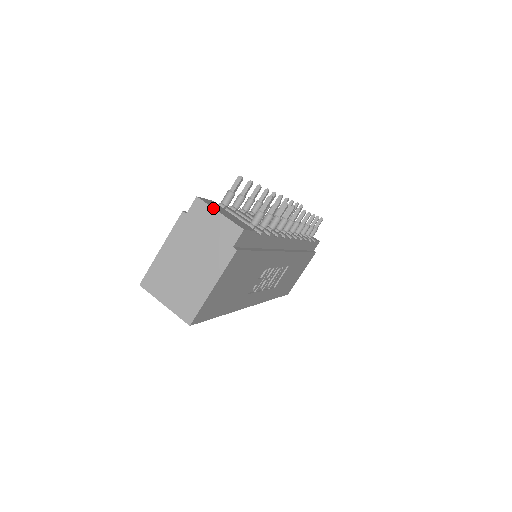
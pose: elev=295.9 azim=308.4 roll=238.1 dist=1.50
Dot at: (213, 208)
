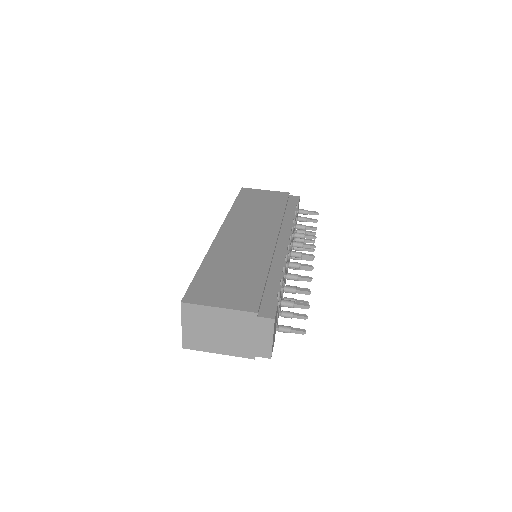
Dot at: (273, 334)
